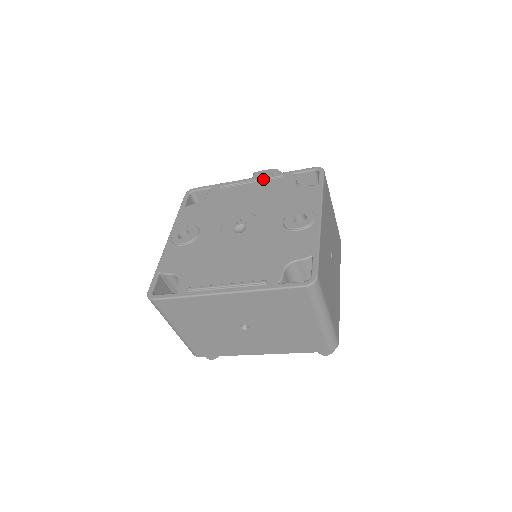
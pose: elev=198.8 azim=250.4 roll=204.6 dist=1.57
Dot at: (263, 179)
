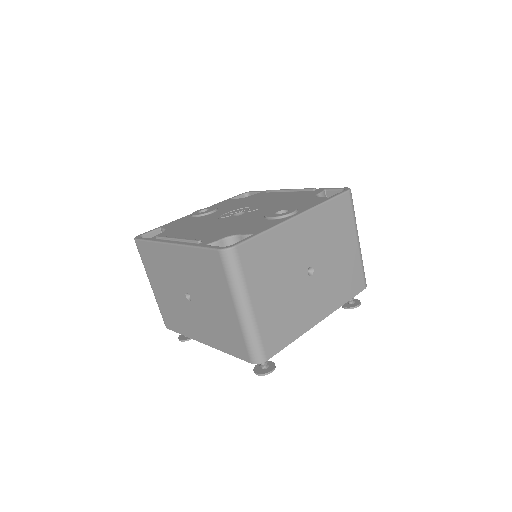
Dot at: (298, 190)
